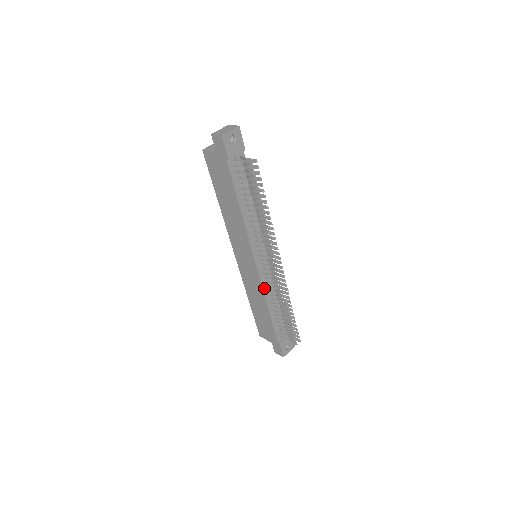
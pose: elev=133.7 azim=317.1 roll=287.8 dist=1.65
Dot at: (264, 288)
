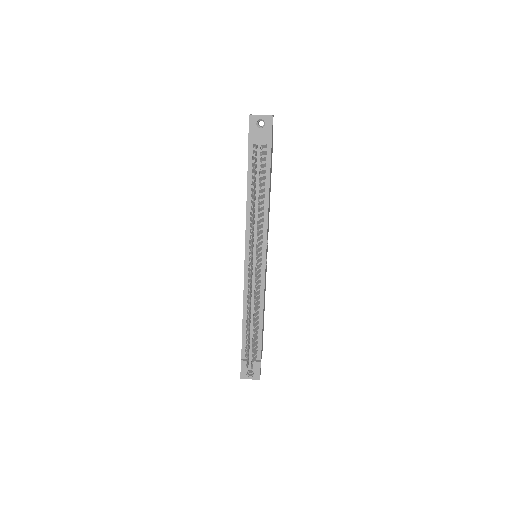
Dot at: (246, 289)
